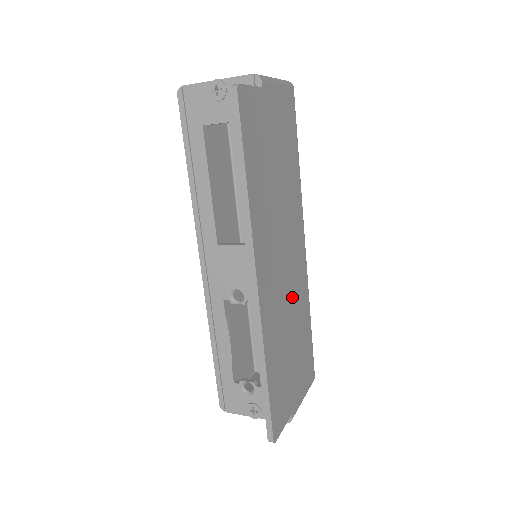
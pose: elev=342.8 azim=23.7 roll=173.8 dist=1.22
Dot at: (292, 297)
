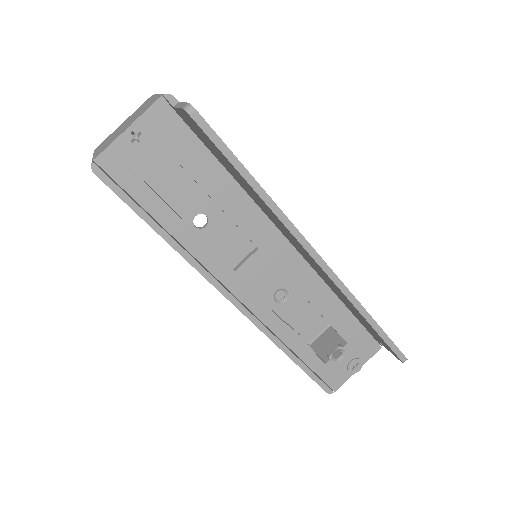
Dot at: occluded
